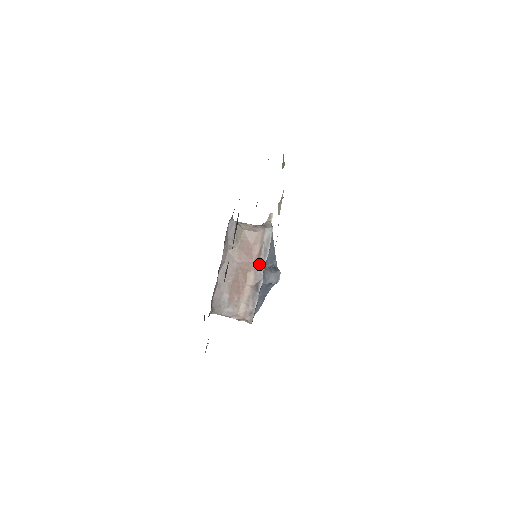
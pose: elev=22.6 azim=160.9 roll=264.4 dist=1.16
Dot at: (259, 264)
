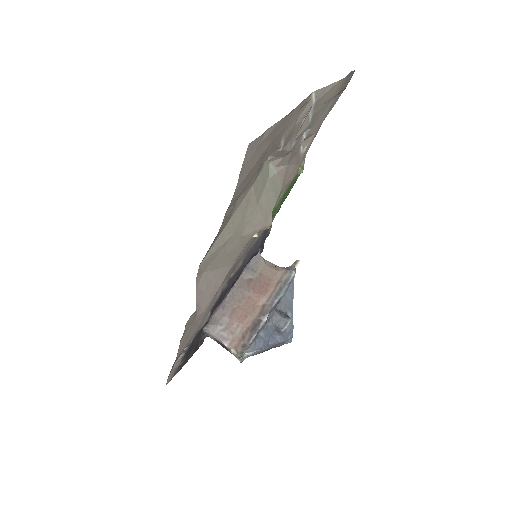
Dot at: (270, 300)
